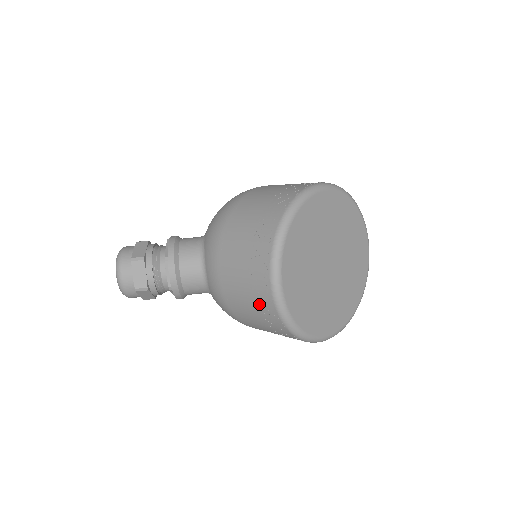
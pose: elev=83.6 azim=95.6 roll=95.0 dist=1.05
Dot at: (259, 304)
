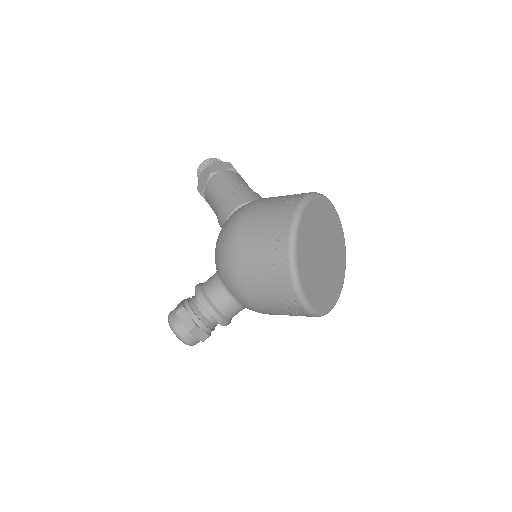
Dot at: occluded
